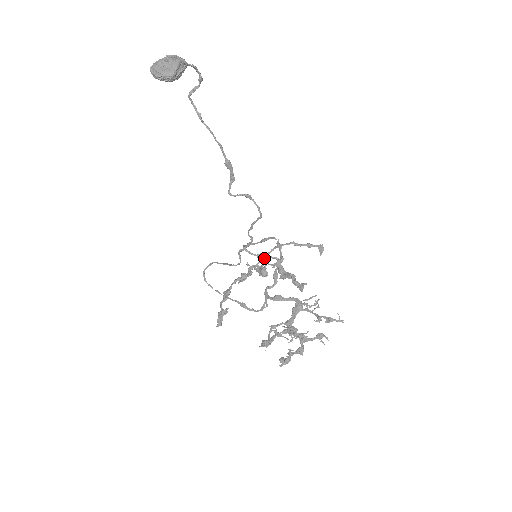
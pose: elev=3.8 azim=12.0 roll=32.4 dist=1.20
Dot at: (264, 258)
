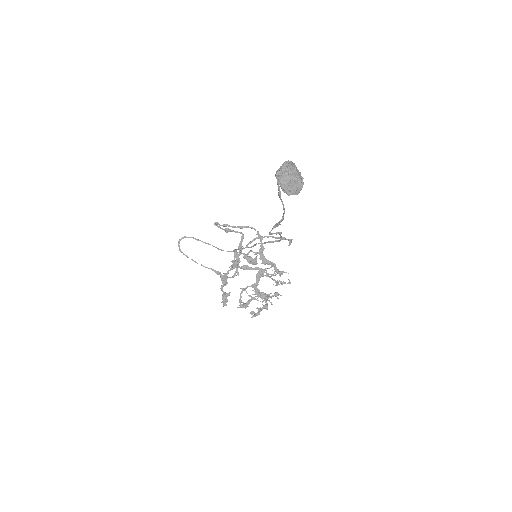
Dot at: (247, 246)
